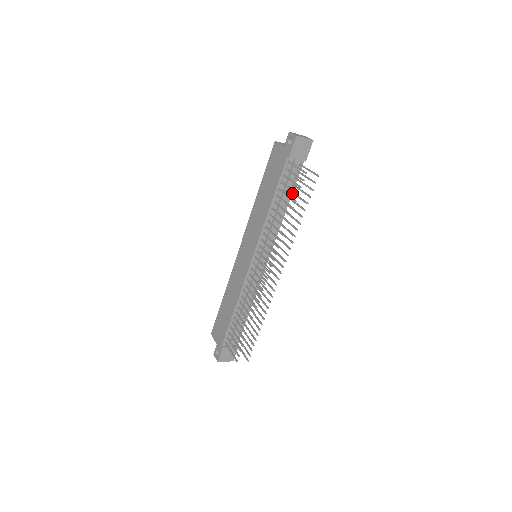
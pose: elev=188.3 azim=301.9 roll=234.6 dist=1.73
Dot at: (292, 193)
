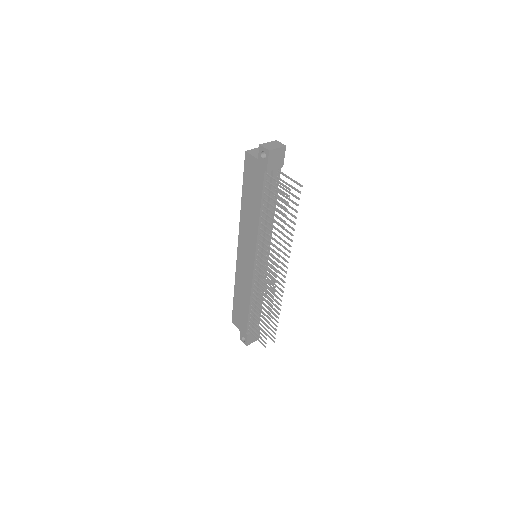
Dot at: occluded
